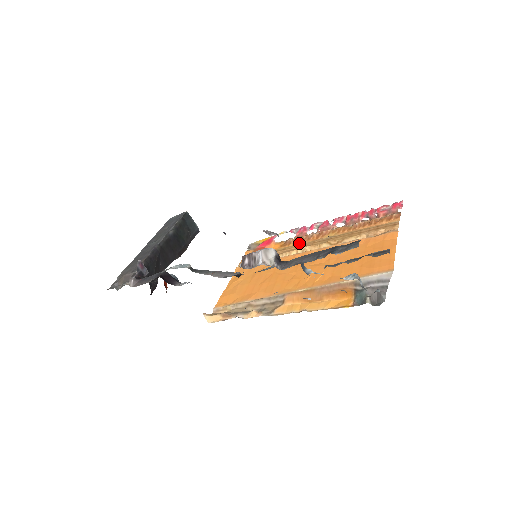
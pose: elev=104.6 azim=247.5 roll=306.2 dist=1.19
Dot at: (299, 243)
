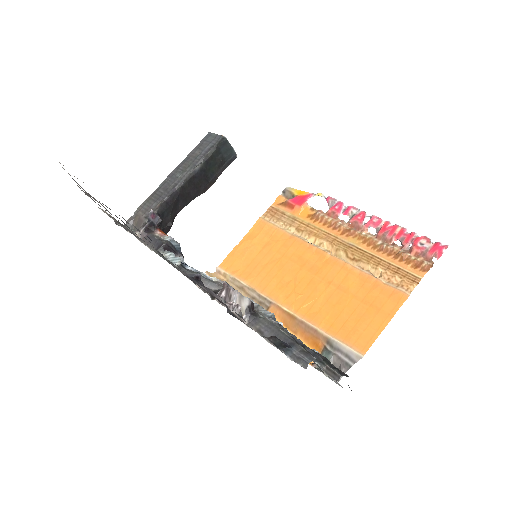
Dot at: (324, 228)
